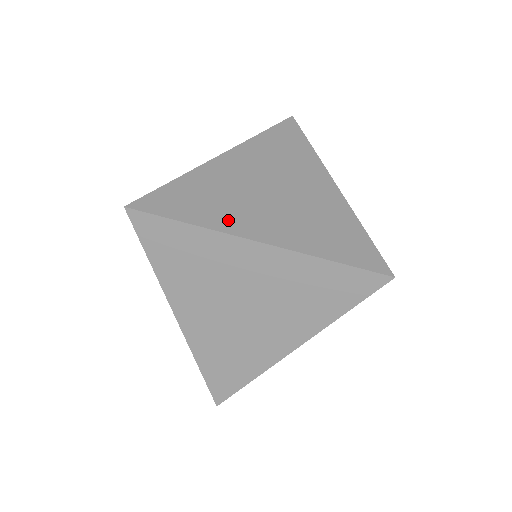
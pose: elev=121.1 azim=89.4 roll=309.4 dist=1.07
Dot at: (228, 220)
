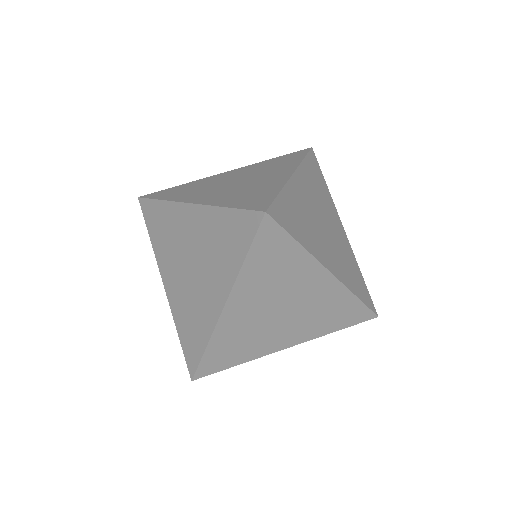
Dot at: (261, 349)
